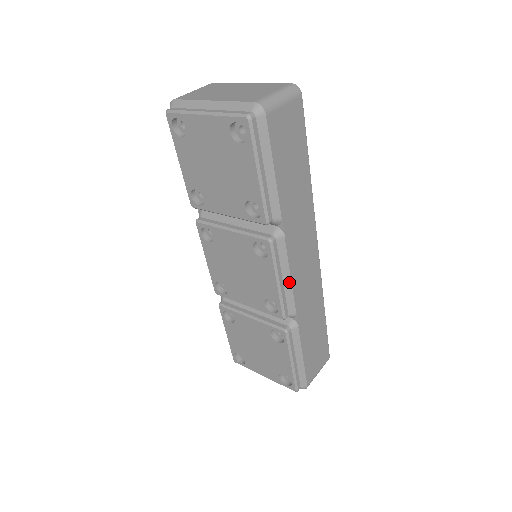
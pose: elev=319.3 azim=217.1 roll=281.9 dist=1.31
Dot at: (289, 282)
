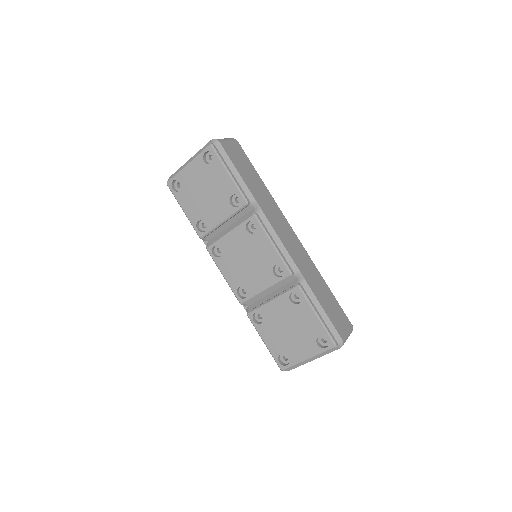
Dot at: (281, 244)
